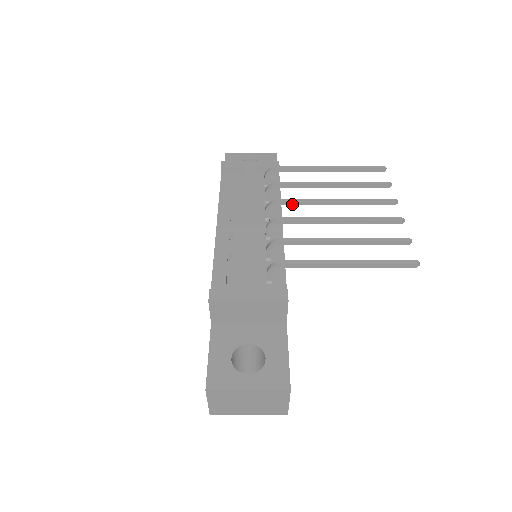
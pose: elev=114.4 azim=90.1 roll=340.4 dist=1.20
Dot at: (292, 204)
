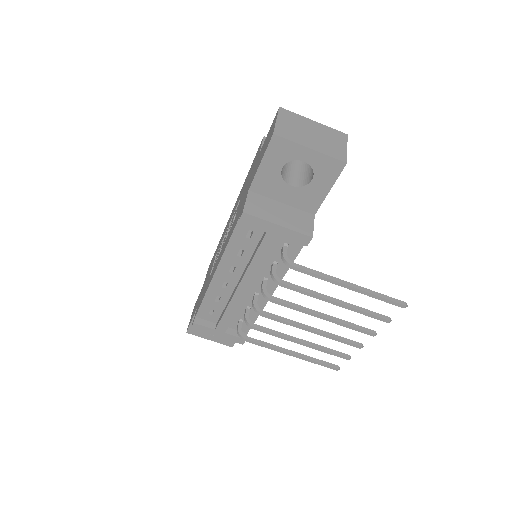
Dot at: (284, 303)
